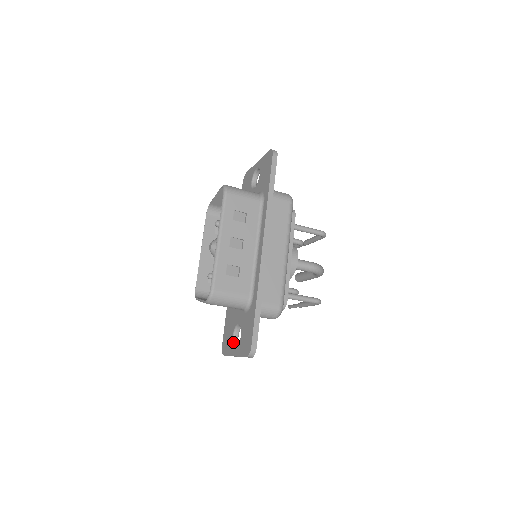
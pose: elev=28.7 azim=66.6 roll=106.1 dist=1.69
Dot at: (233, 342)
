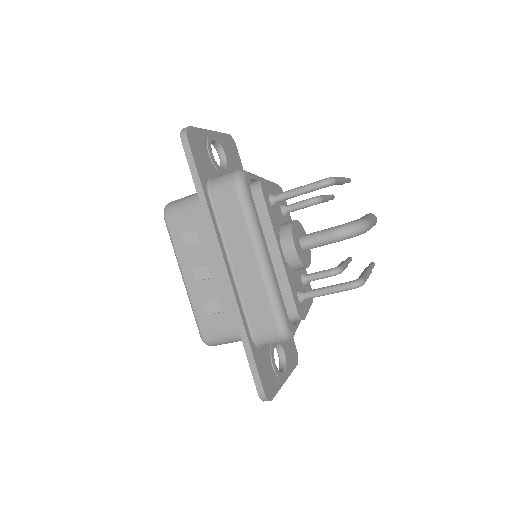
Dot at: (279, 362)
